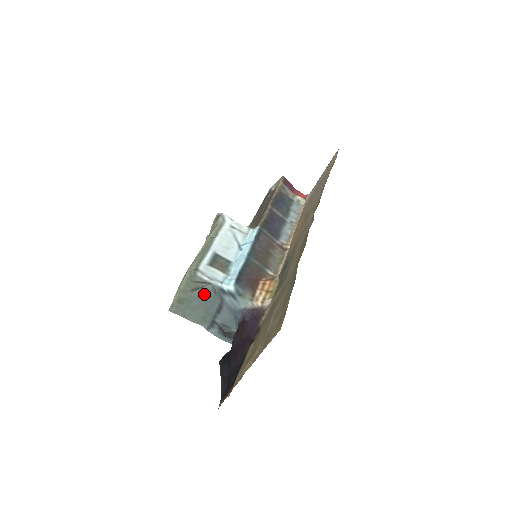
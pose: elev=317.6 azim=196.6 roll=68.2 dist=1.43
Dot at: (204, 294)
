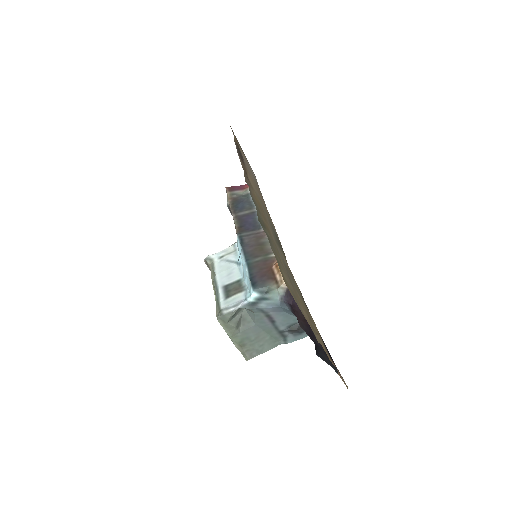
Dot at: (248, 321)
